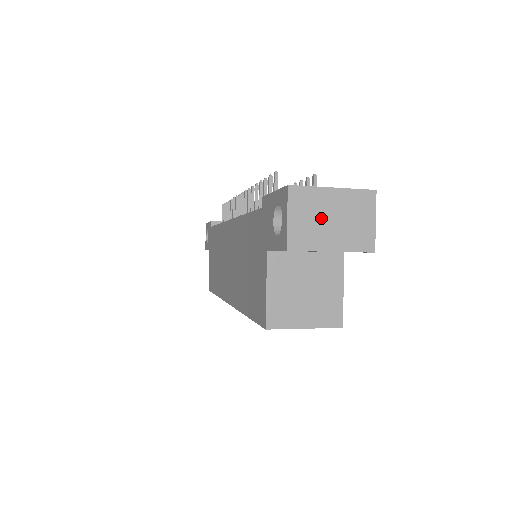
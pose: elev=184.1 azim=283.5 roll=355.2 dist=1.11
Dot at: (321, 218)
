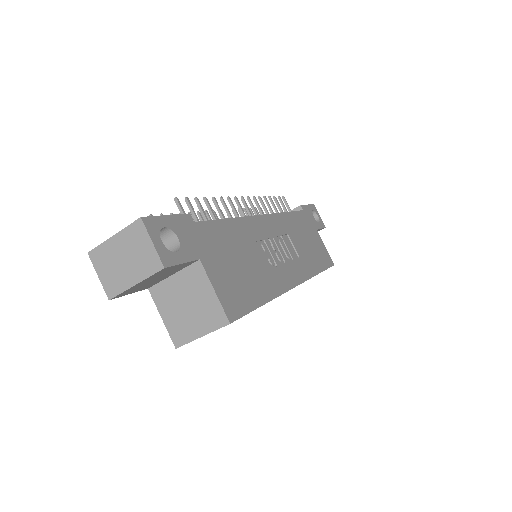
Dot at: (117, 264)
